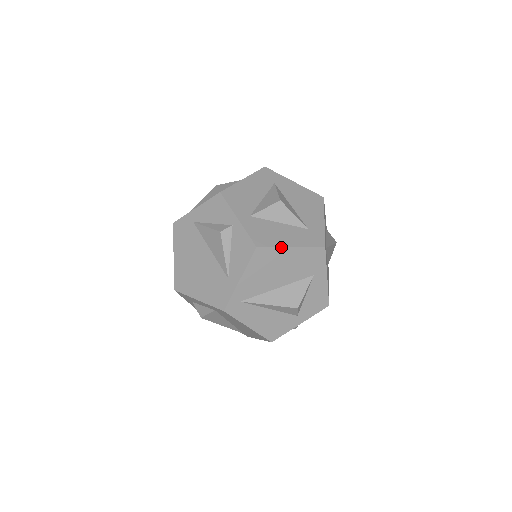
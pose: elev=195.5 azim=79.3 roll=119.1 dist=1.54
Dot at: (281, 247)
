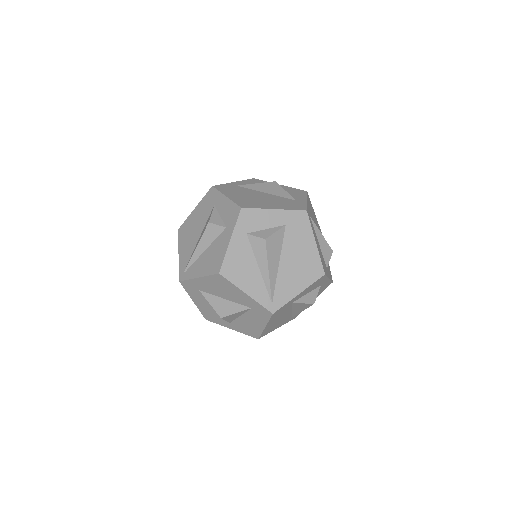
Dot at: (312, 207)
